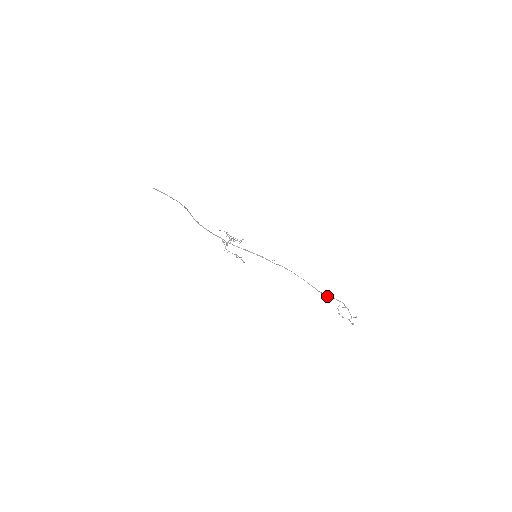
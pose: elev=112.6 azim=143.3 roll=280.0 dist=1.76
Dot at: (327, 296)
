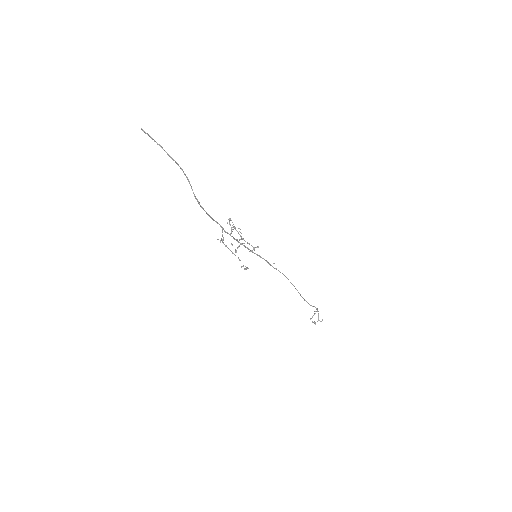
Dot at: (309, 304)
